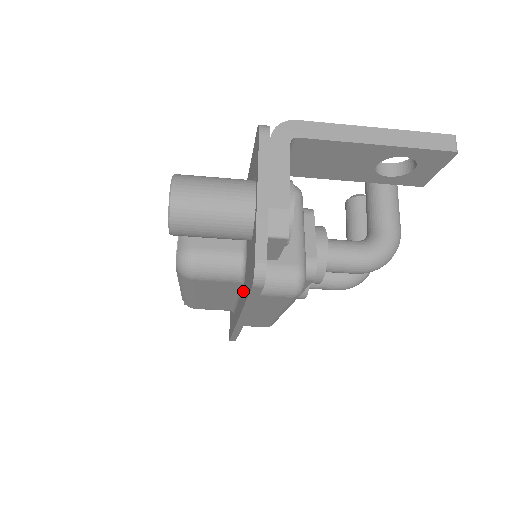
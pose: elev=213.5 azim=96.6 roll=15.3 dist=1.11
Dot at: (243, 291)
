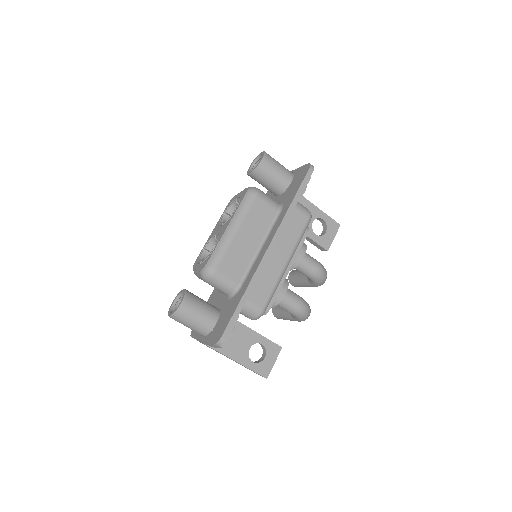
Dot at: (283, 211)
